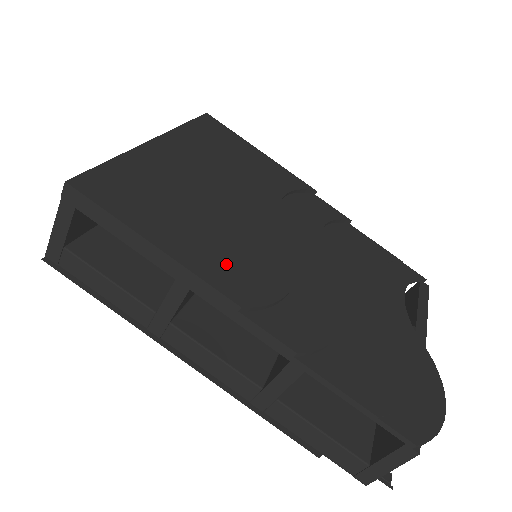
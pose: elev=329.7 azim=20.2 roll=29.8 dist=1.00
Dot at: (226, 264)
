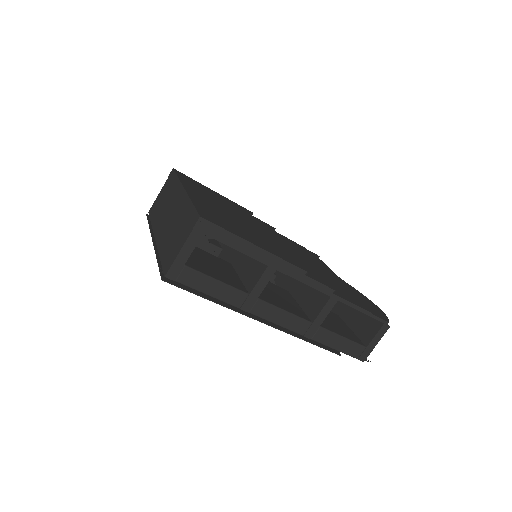
Dot at: (281, 253)
